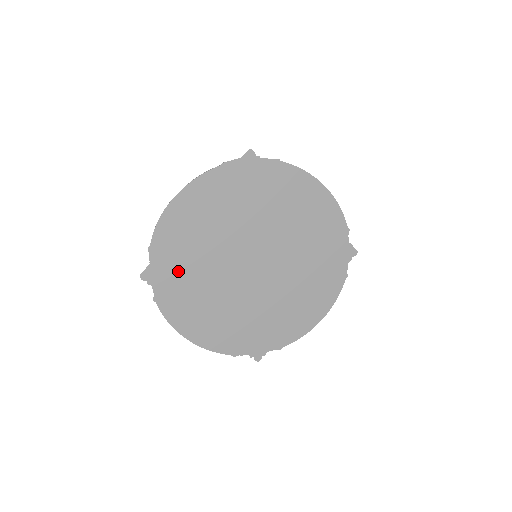
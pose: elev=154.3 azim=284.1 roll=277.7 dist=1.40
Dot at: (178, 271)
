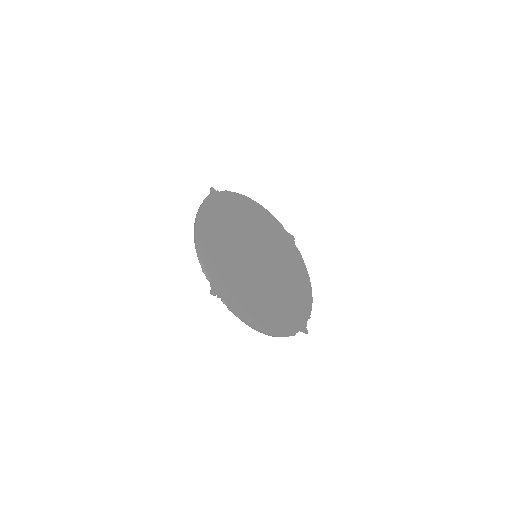
Dot at: (228, 280)
